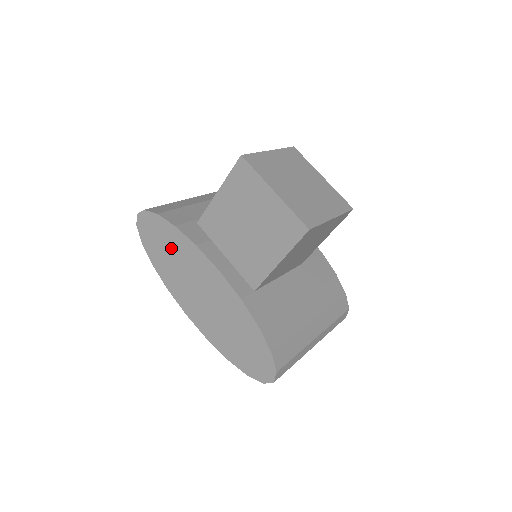
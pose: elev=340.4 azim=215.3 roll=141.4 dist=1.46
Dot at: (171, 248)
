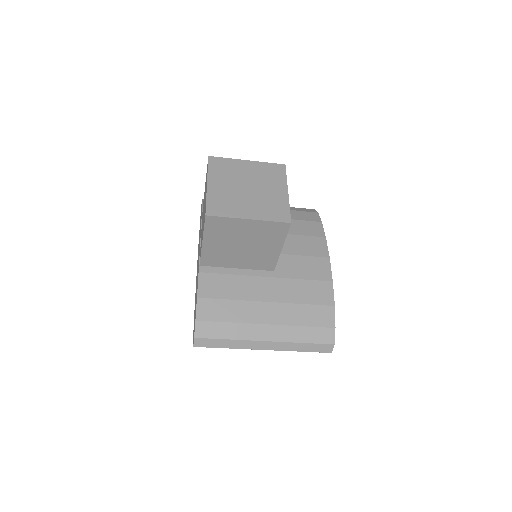
Dot at: occluded
